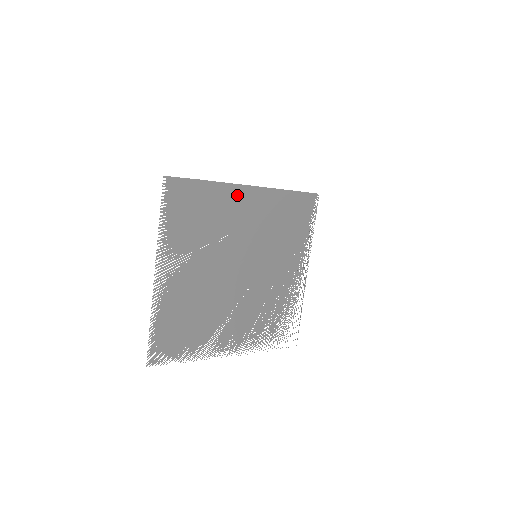
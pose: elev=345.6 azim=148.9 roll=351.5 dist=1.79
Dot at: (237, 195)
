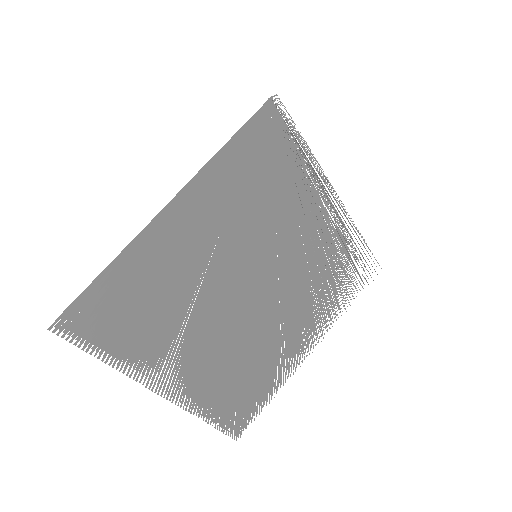
Dot at: (163, 233)
